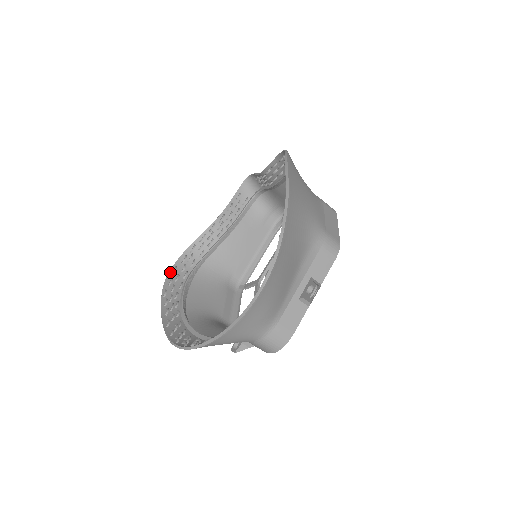
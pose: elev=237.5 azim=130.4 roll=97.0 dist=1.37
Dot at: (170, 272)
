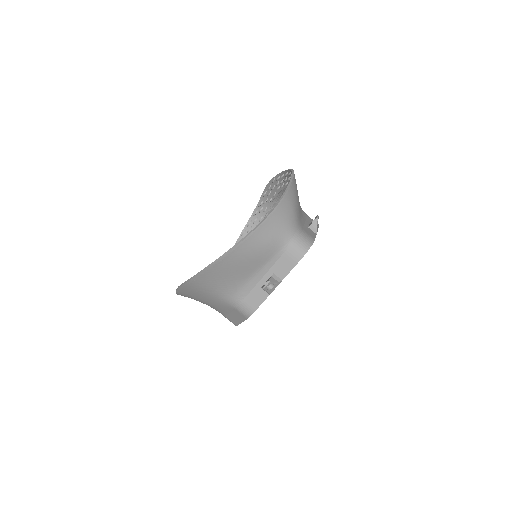
Dot at: occluded
